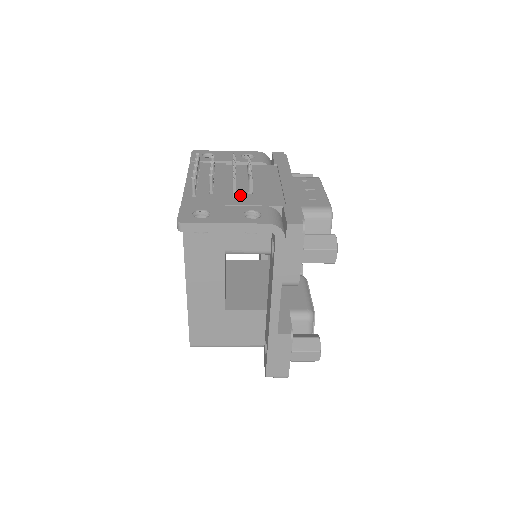
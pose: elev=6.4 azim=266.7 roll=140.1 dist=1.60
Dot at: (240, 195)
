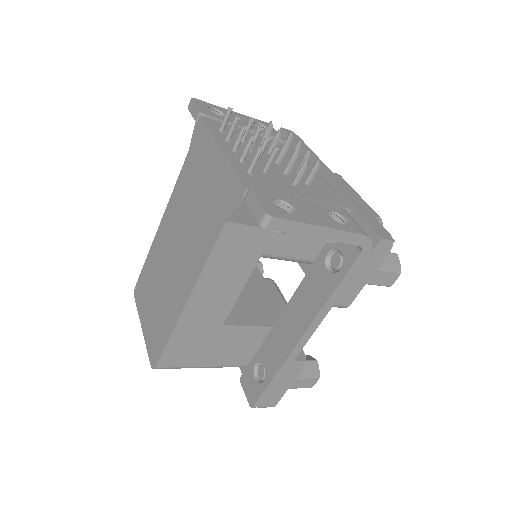
Dot at: (299, 184)
